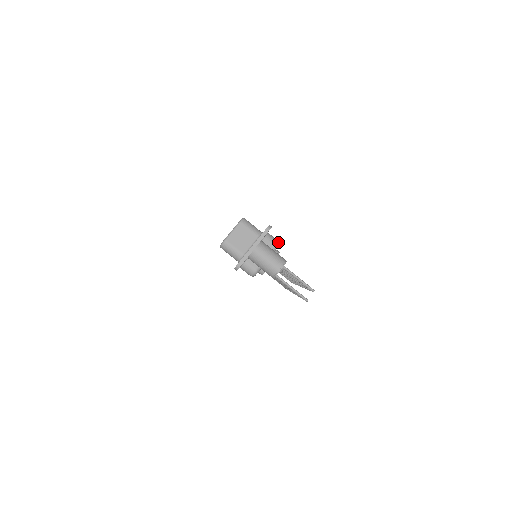
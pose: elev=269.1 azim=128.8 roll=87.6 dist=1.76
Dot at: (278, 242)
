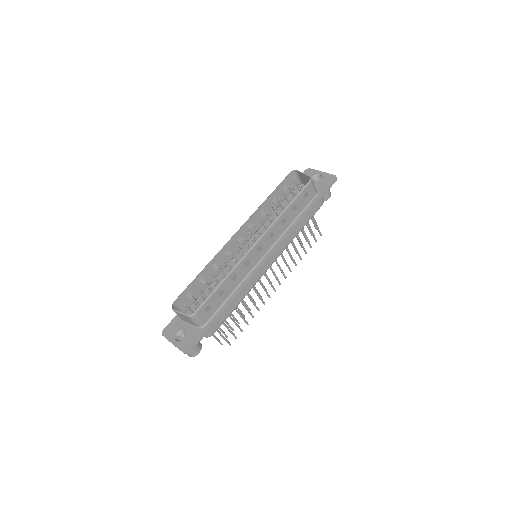
Dot at: occluded
